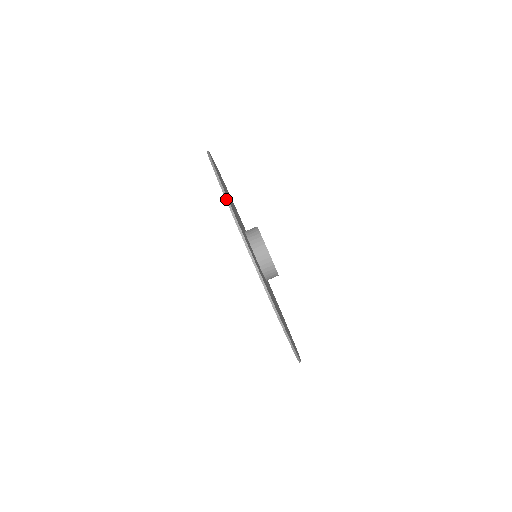
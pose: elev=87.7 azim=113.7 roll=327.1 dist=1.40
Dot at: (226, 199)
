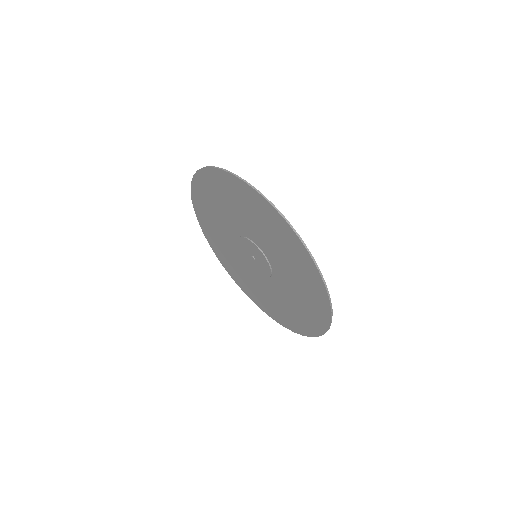
Dot at: (191, 195)
